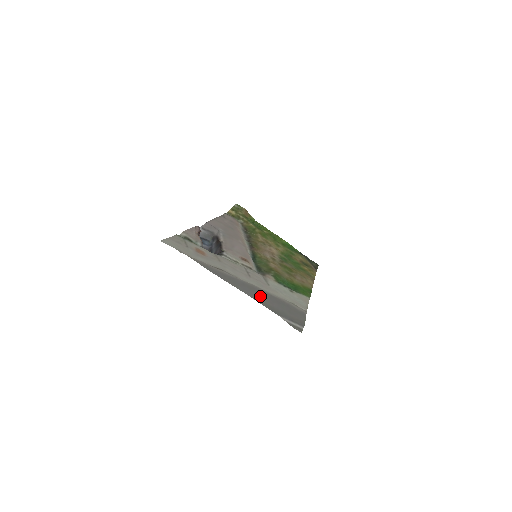
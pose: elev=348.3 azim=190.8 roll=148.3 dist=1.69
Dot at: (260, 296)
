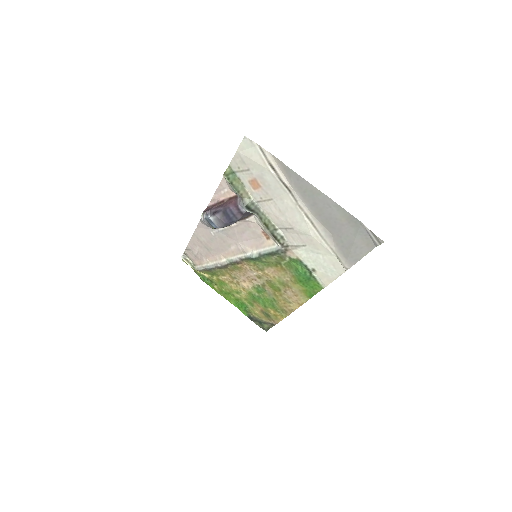
Dot at: (332, 216)
